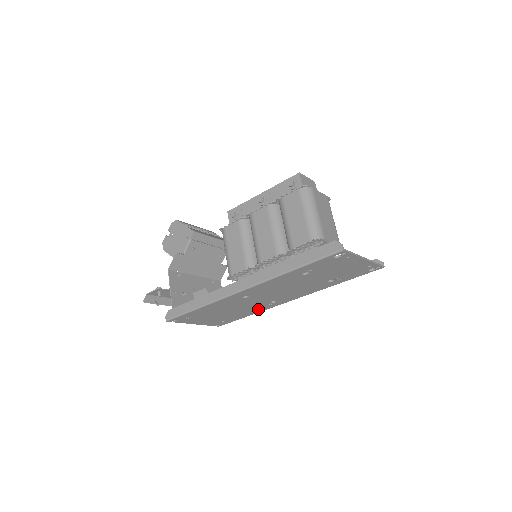
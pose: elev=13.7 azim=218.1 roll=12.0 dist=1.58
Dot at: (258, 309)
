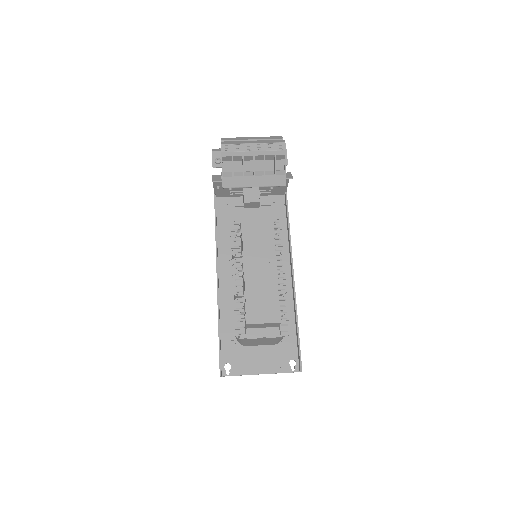
Dot at: occluded
